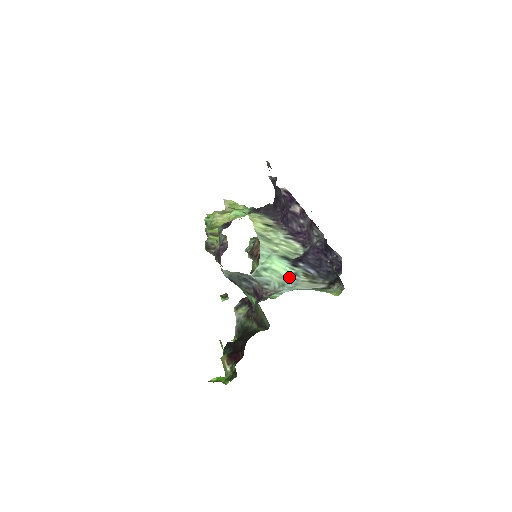
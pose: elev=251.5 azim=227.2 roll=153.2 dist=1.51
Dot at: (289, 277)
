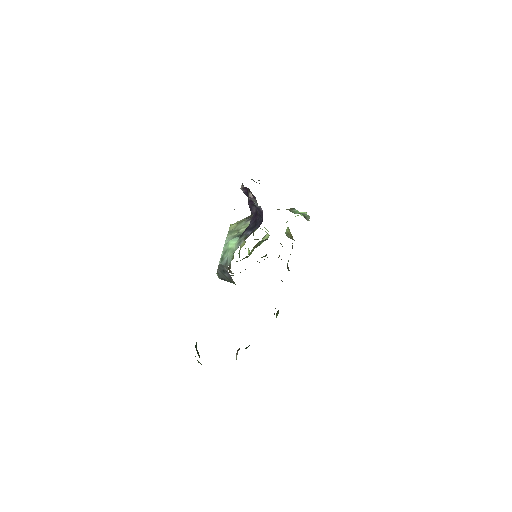
Dot at: (236, 247)
